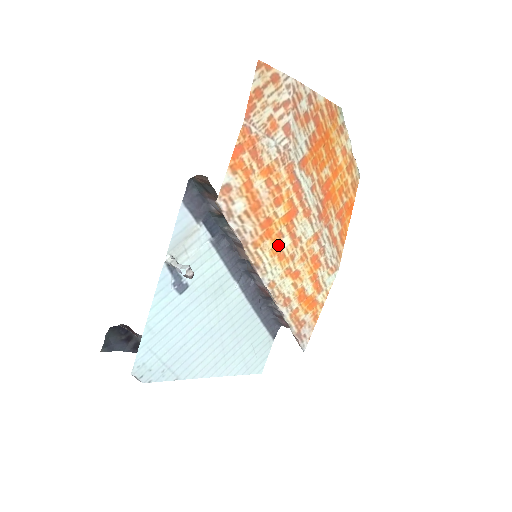
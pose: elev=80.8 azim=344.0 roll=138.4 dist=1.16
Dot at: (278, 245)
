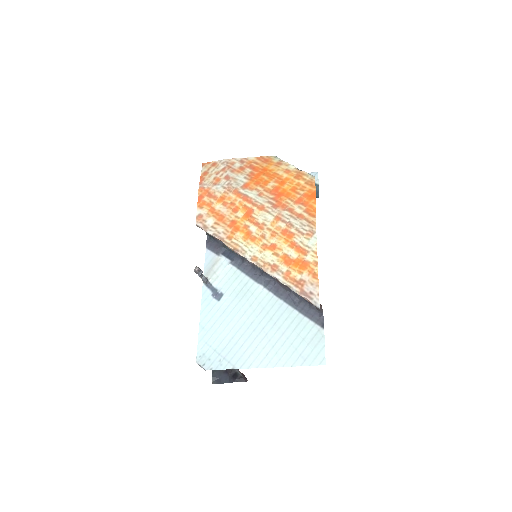
Dot at: (247, 233)
